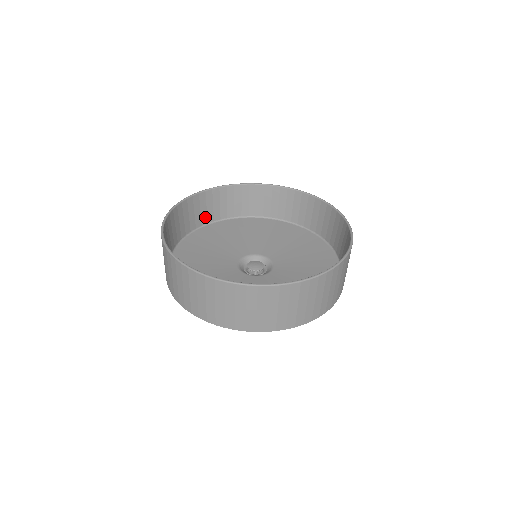
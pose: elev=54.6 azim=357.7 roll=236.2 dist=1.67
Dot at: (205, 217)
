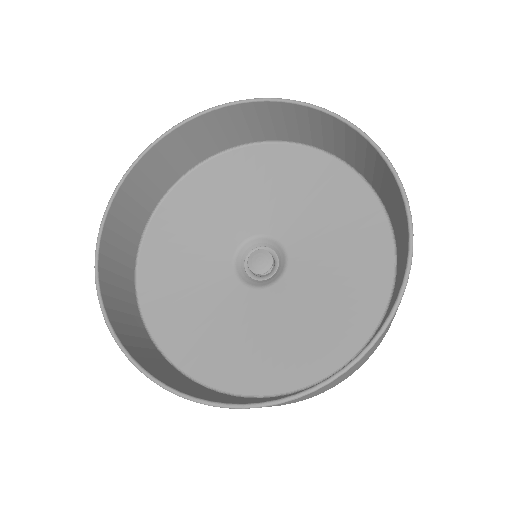
Dot at: (224, 141)
